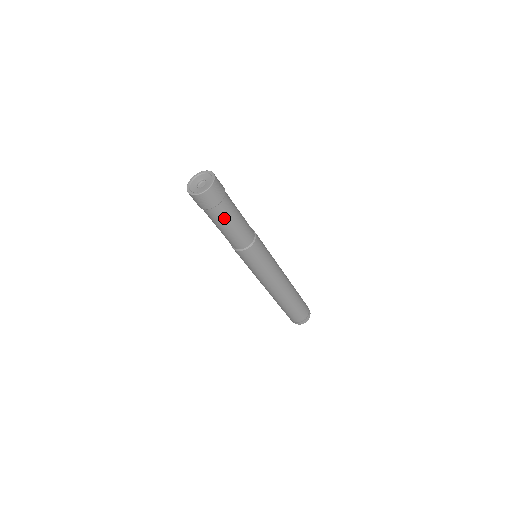
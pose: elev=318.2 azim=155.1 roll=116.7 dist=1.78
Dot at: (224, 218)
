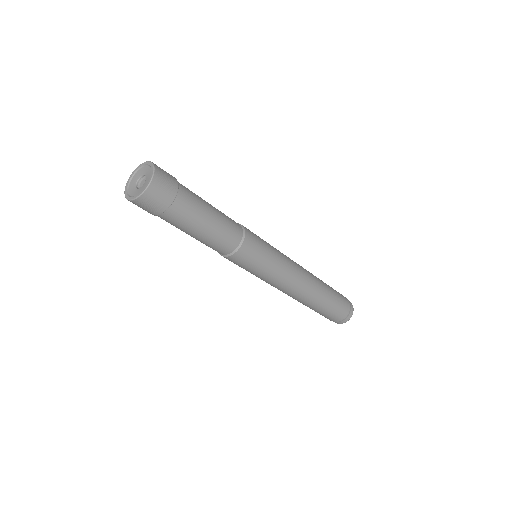
Dot at: (185, 223)
